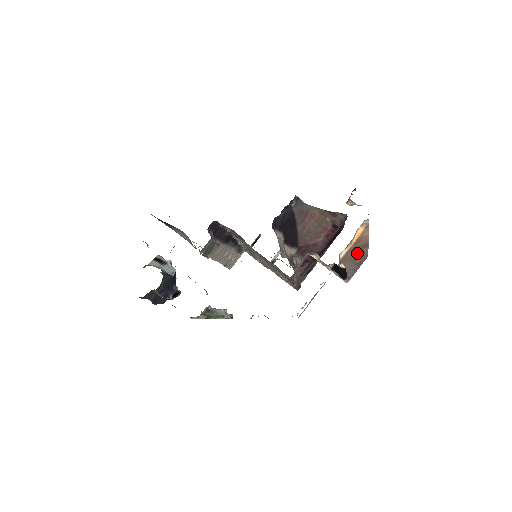
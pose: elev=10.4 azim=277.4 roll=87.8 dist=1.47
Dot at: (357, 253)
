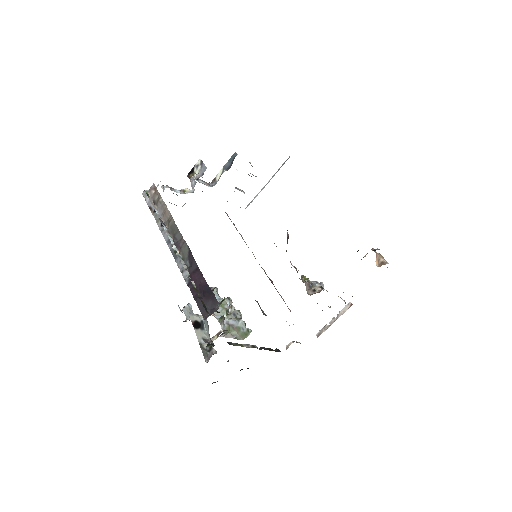
Dot at: occluded
